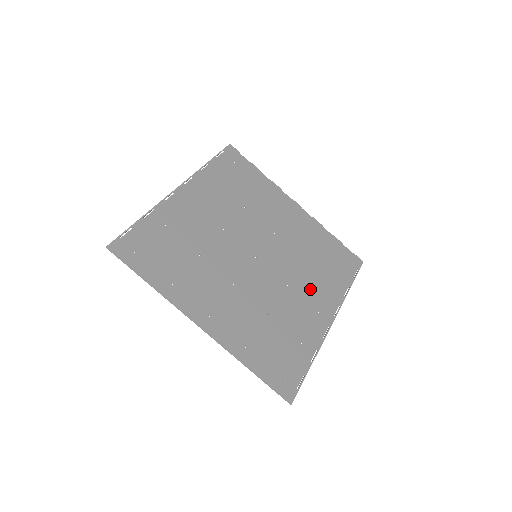
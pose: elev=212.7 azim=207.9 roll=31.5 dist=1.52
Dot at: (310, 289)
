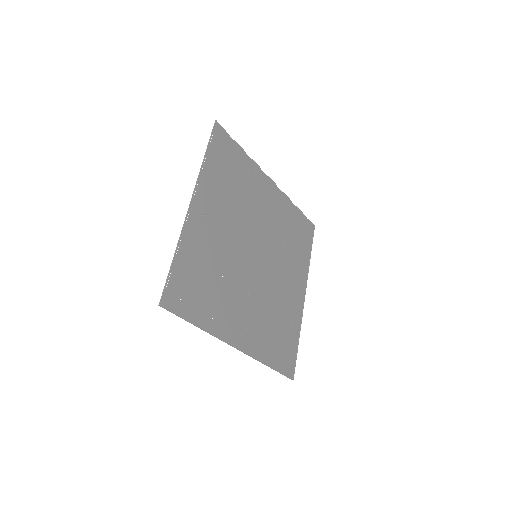
Dot at: (290, 272)
